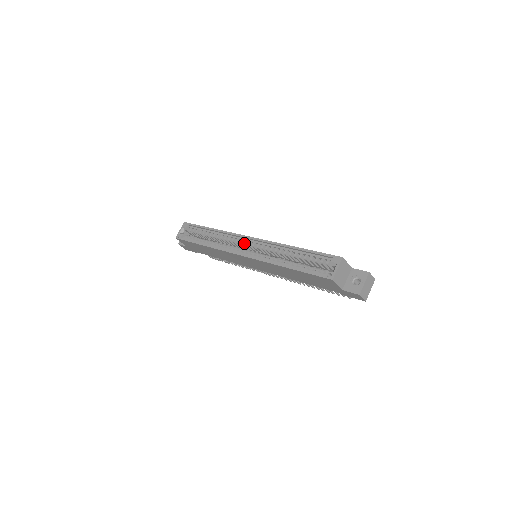
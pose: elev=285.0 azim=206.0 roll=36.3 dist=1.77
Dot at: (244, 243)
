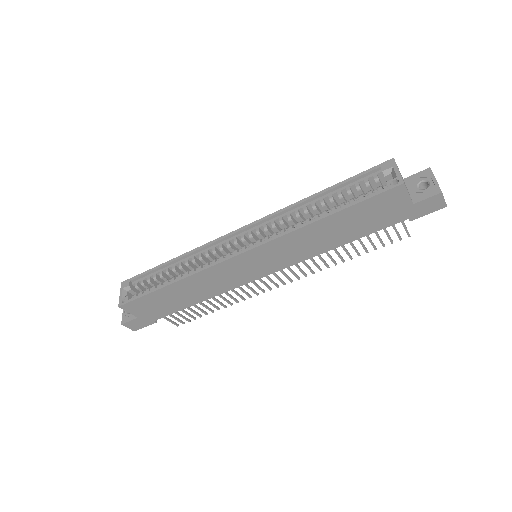
Dot at: (234, 242)
